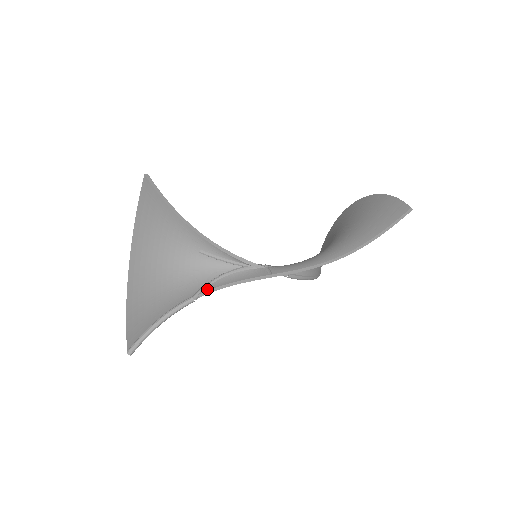
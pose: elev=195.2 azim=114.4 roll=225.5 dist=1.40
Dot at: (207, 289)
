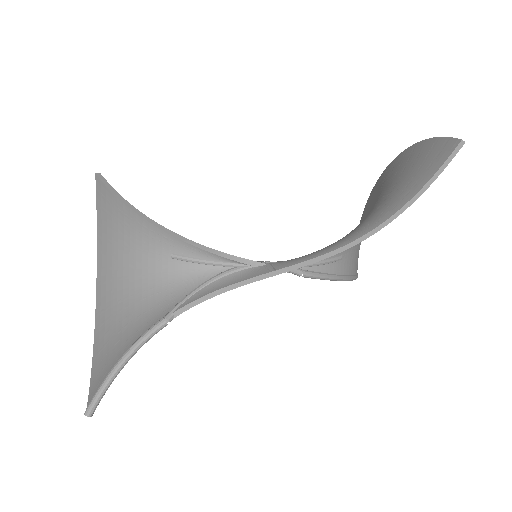
Dot at: (184, 304)
